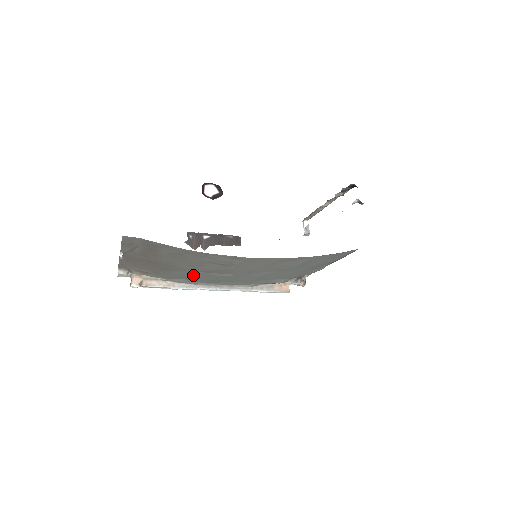
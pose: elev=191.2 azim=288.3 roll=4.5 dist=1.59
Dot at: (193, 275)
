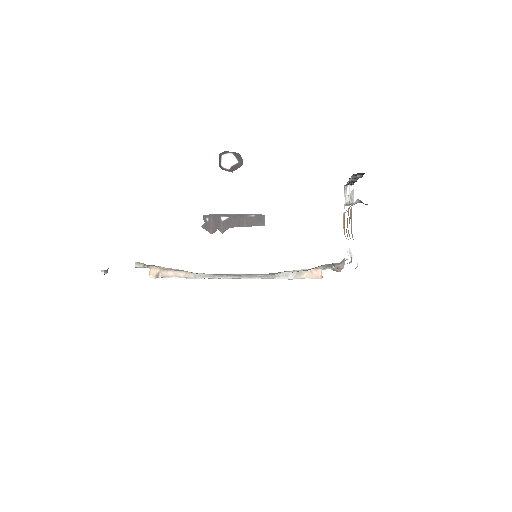
Dot at: occluded
